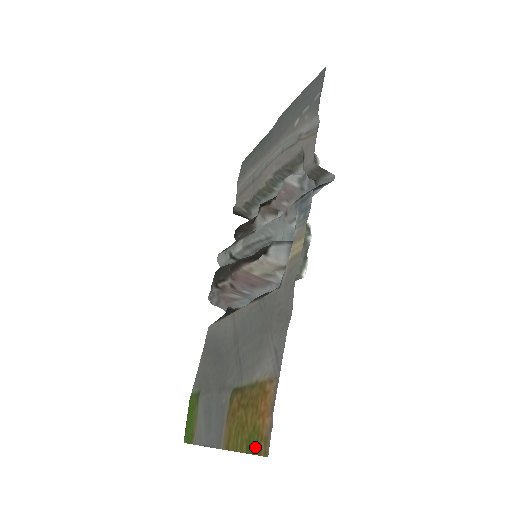
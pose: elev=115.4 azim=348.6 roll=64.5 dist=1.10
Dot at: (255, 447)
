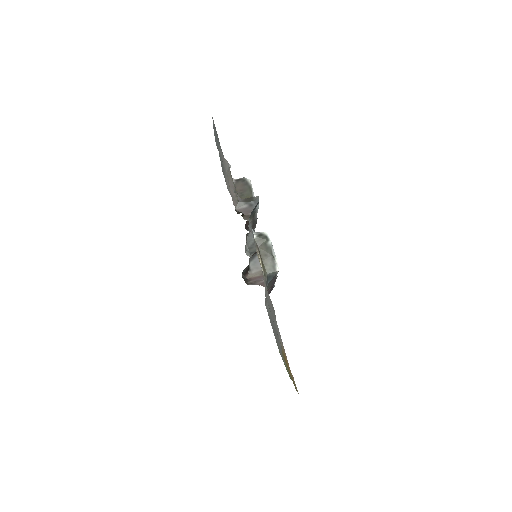
Dot at: occluded
